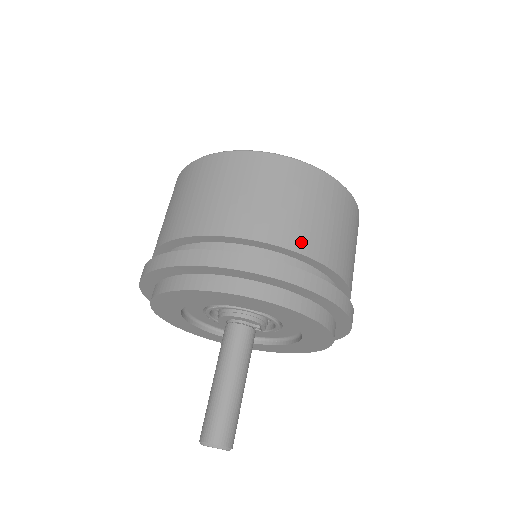
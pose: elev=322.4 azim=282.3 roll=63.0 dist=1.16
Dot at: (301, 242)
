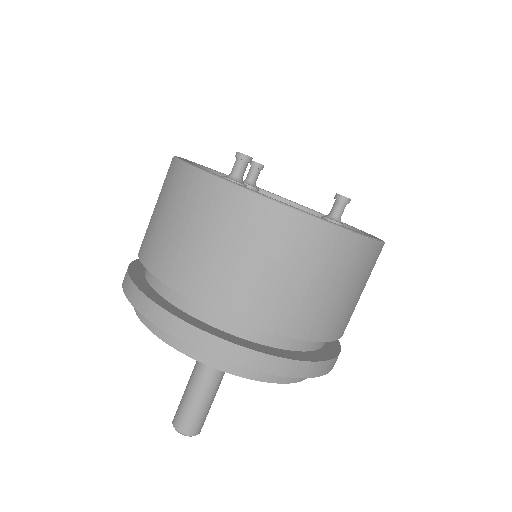
Dot at: (291, 324)
